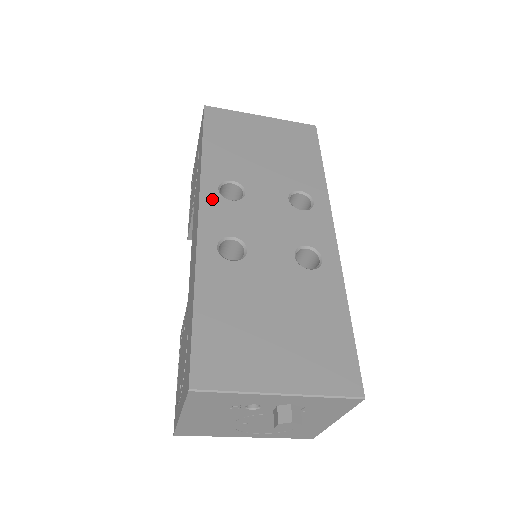
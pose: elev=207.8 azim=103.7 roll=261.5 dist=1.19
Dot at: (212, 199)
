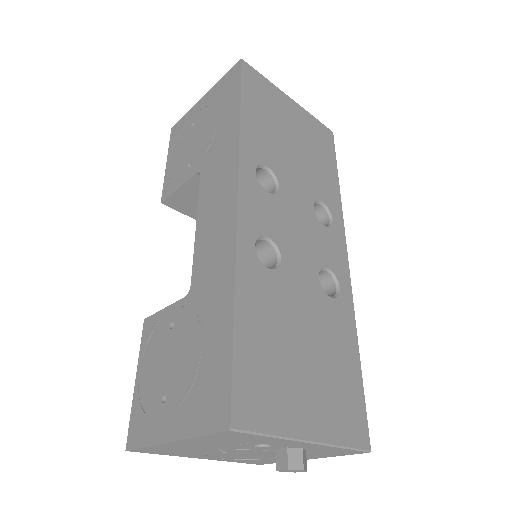
Dot at: (250, 183)
